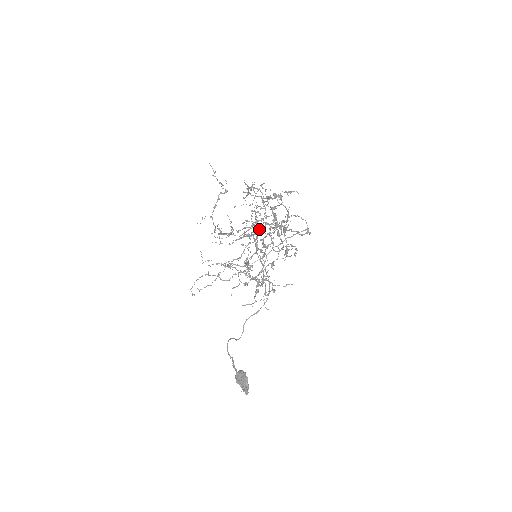
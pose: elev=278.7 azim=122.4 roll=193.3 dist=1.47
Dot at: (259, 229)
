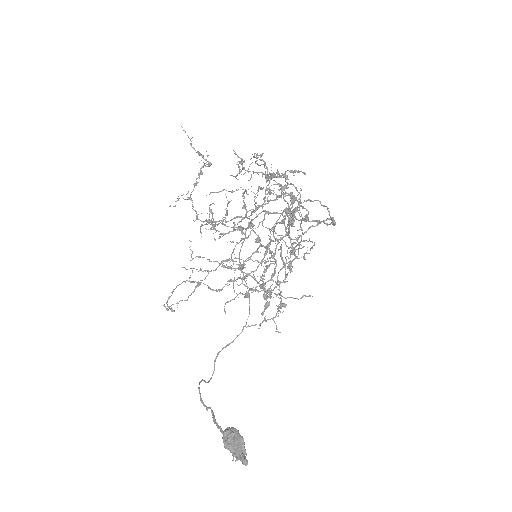
Dot at: occluded
